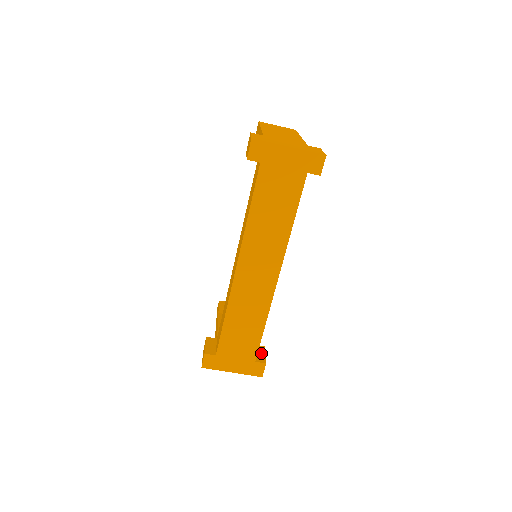
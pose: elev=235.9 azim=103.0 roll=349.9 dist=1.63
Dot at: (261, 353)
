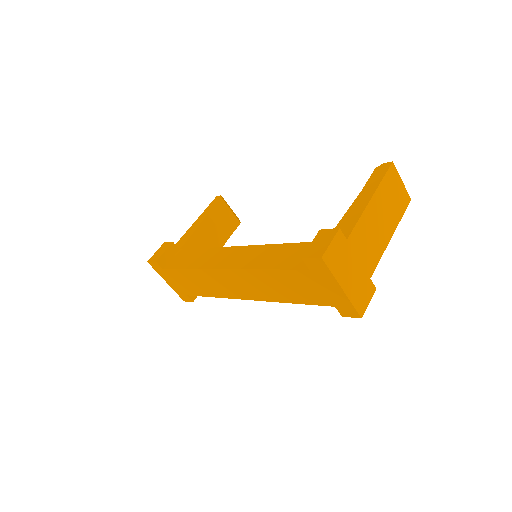
Dot at: occluded
